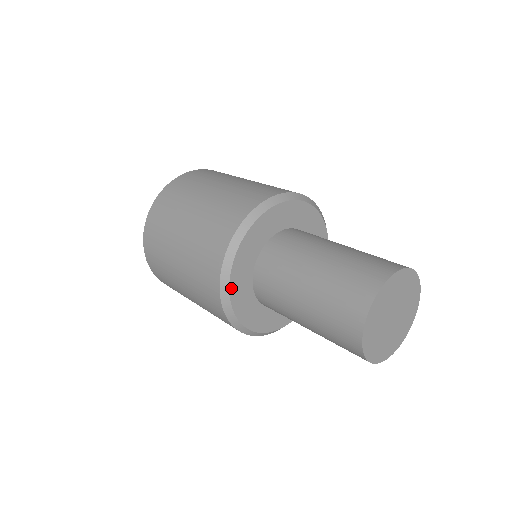
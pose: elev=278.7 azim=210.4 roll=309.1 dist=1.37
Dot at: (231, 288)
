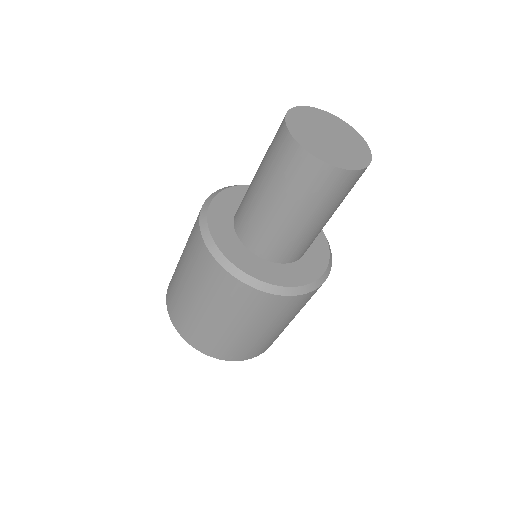
Dot at: (216, 241)
